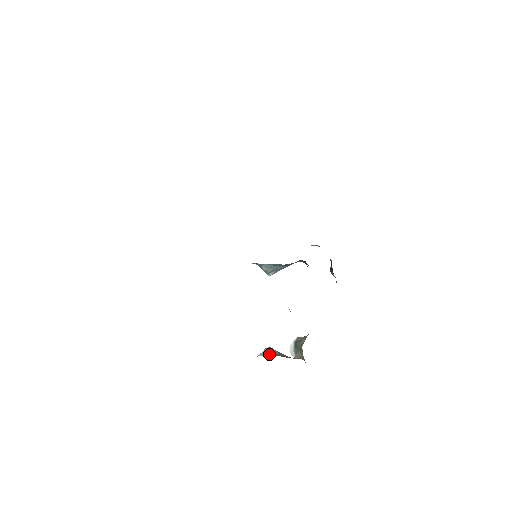
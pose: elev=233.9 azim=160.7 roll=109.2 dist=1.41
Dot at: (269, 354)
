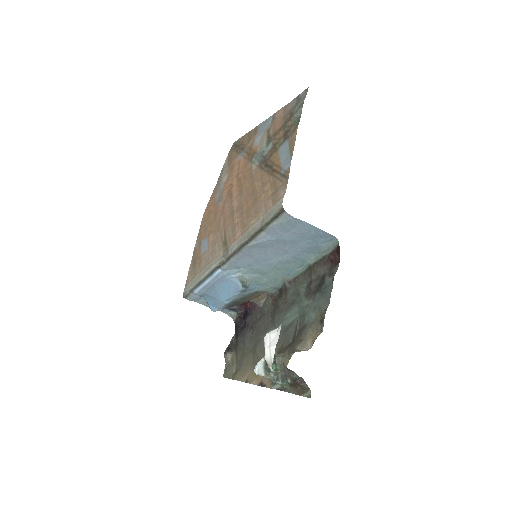
Dot at: occluded
